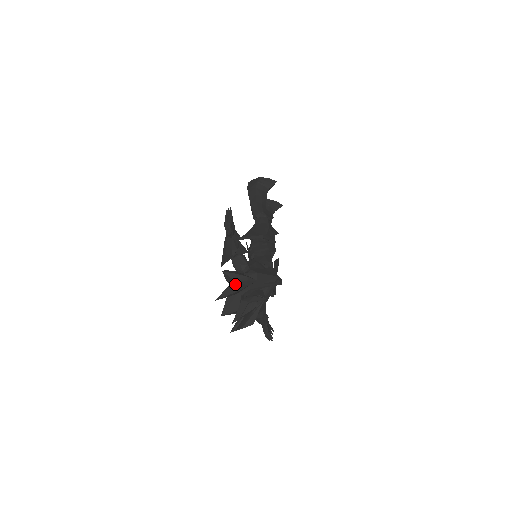
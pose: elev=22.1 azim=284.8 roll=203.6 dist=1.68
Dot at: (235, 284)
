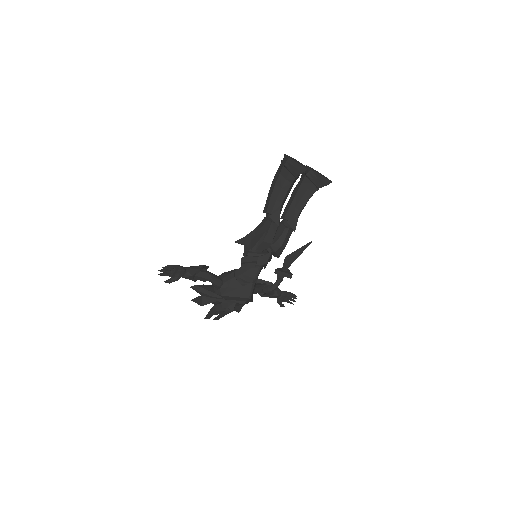
Dot at: (201, 299)
